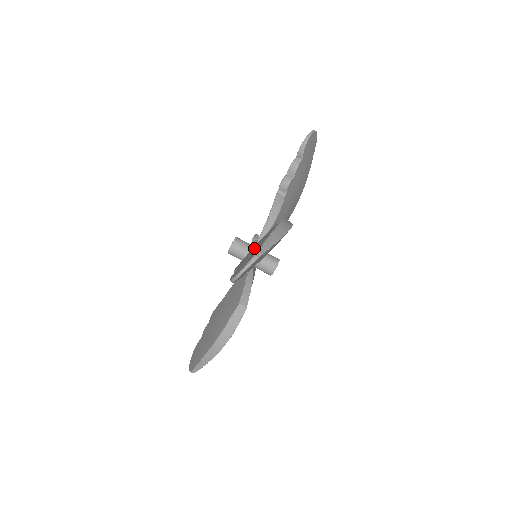
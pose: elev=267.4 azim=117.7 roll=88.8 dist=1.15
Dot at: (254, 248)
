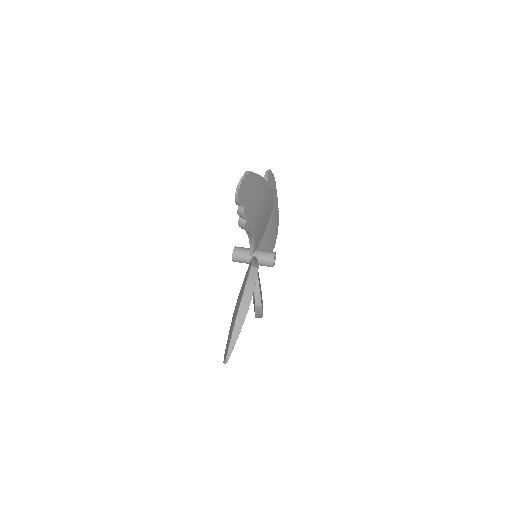
Dot at: occluded
